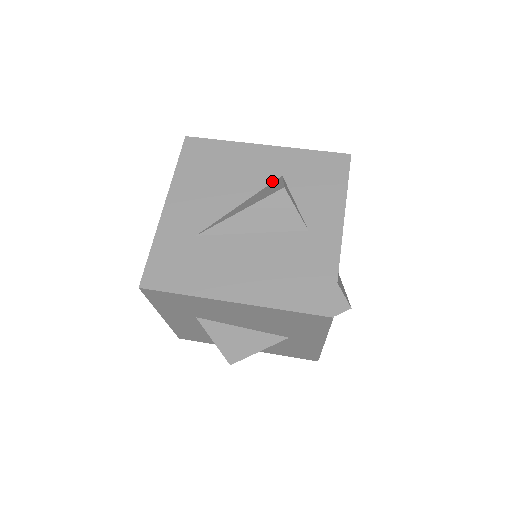
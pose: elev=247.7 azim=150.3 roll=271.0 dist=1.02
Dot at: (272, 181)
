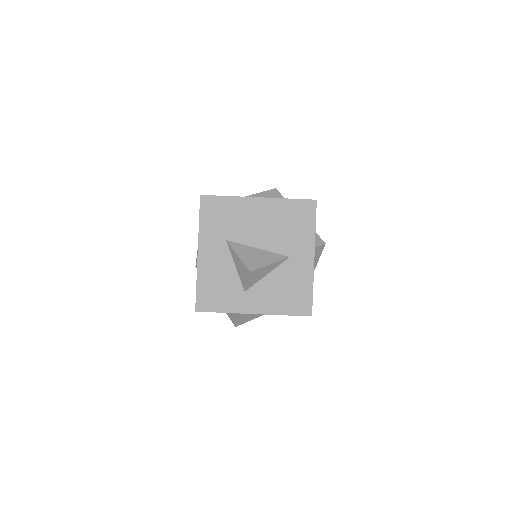
Dot at: occluded
